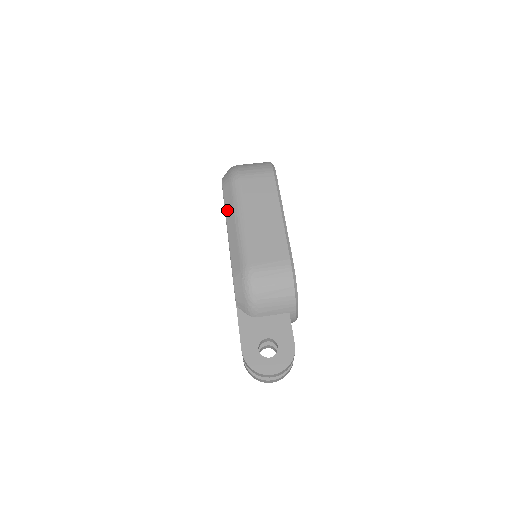
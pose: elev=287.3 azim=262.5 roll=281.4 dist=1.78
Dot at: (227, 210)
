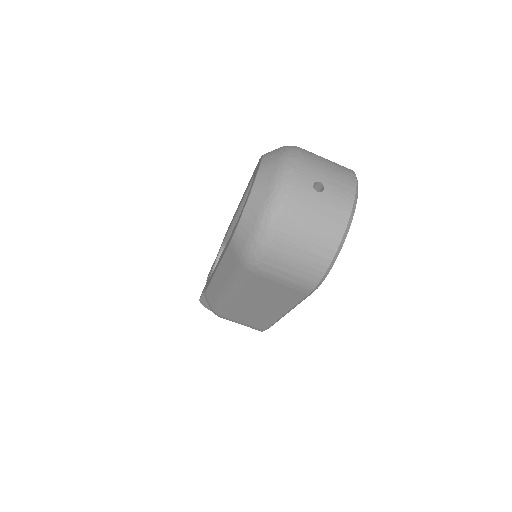
Dot at: (222, 266)
